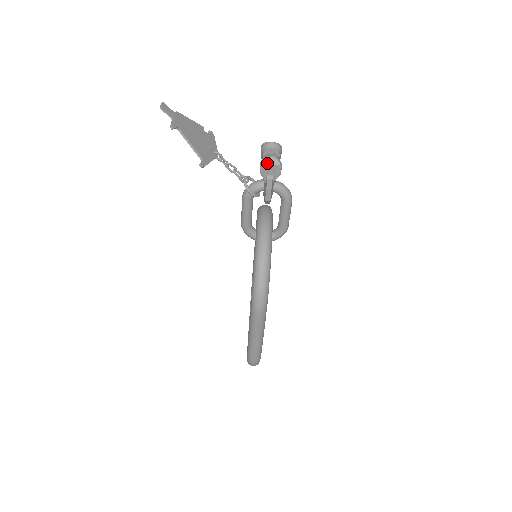
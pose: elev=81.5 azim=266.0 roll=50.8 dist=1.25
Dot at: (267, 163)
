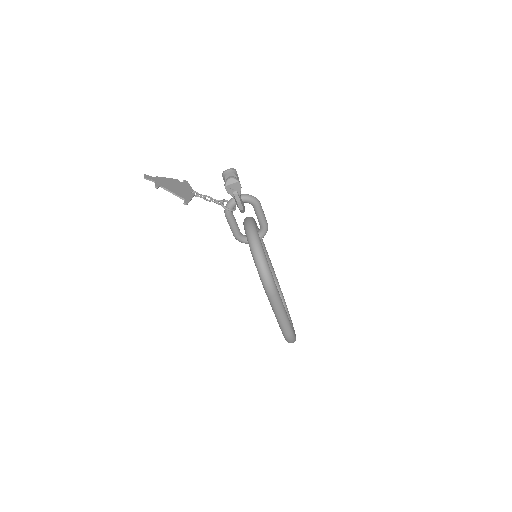
Dot at: (229, 184)
